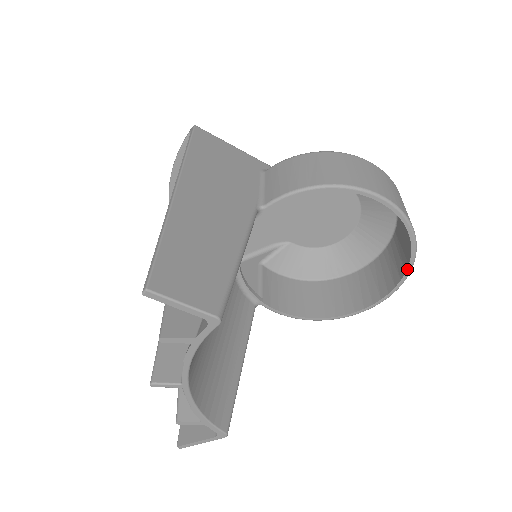
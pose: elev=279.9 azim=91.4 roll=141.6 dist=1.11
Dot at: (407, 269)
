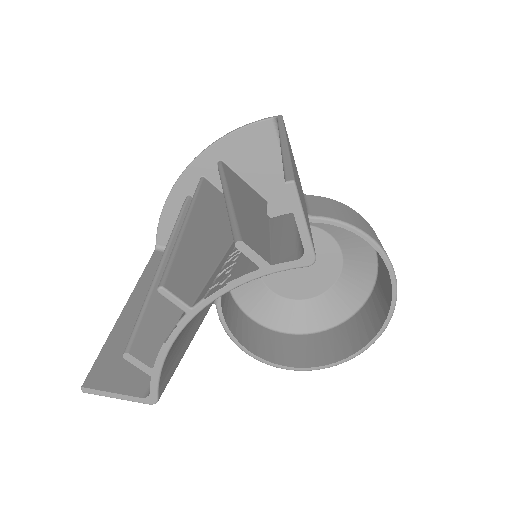
Dot at: (358, 352)
